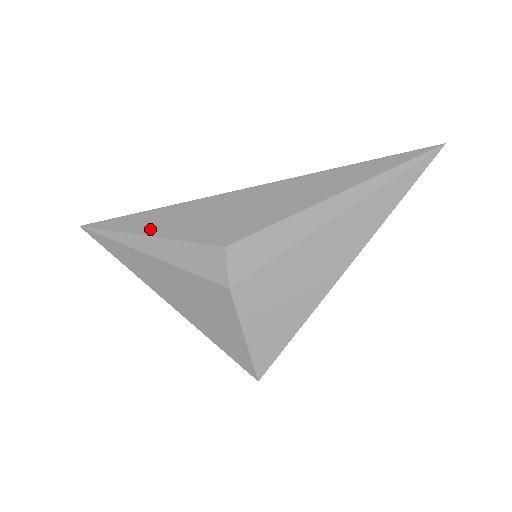
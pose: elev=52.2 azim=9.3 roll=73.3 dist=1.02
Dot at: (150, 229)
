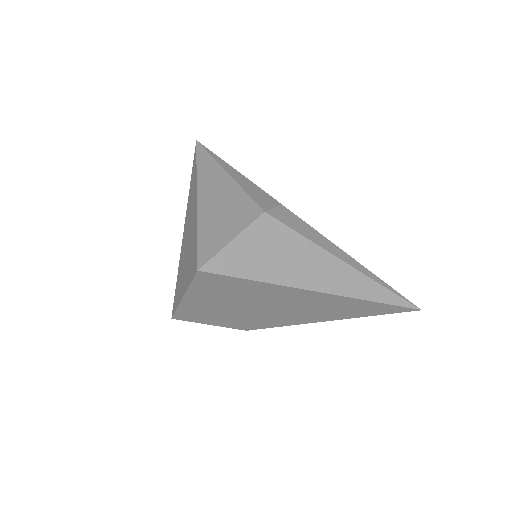
Dot at: occluded
